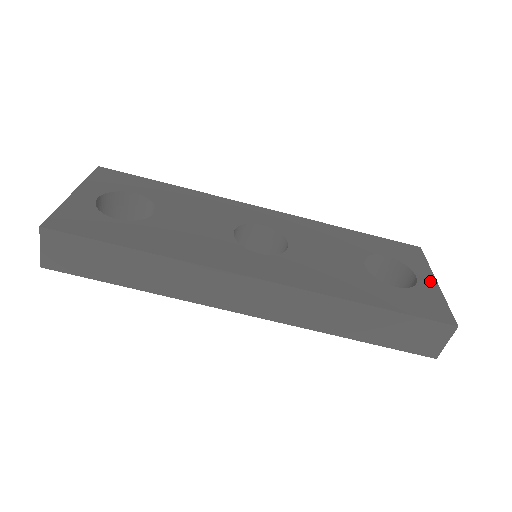
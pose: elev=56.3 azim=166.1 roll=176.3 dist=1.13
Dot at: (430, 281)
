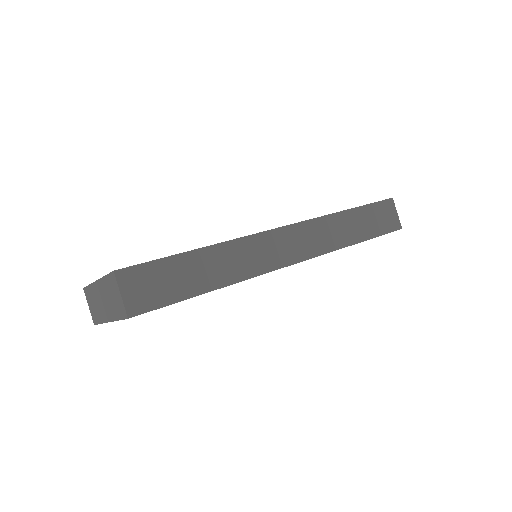
Dot at: occluded
